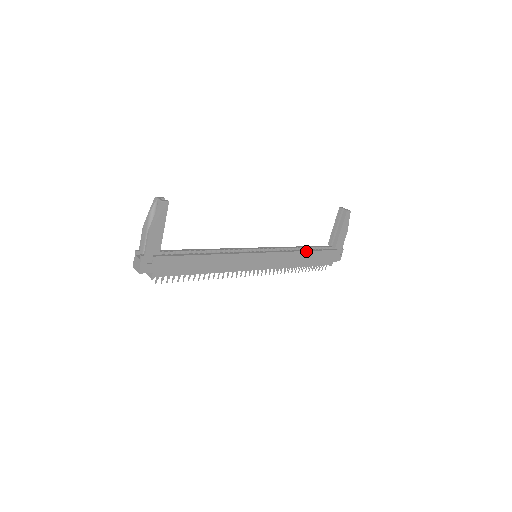
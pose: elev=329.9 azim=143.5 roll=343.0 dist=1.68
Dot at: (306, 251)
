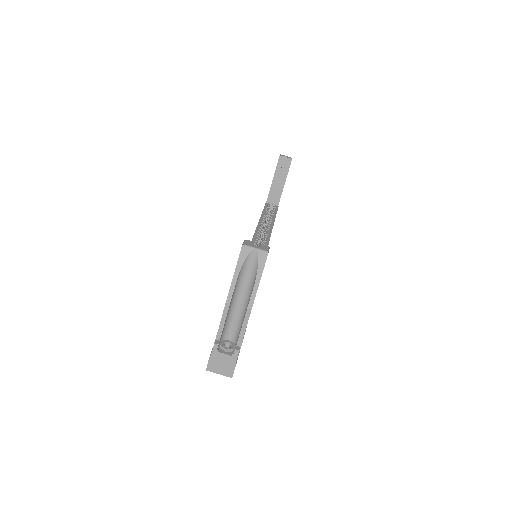
Dot at: occluded
